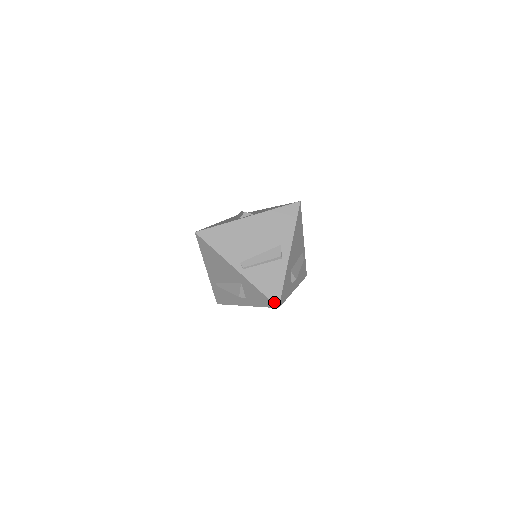
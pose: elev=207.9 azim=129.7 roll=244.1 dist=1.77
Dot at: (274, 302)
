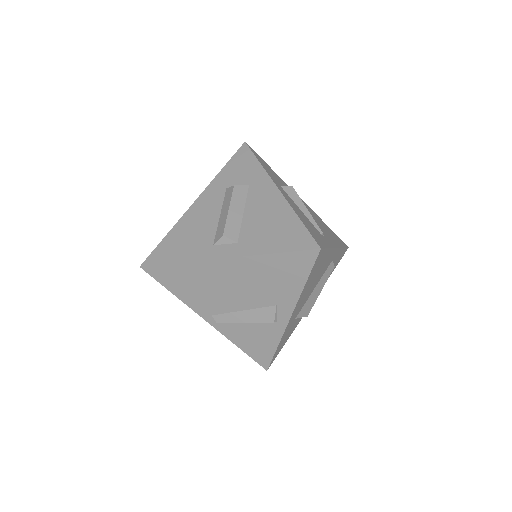
Dot at: (261, 364)
